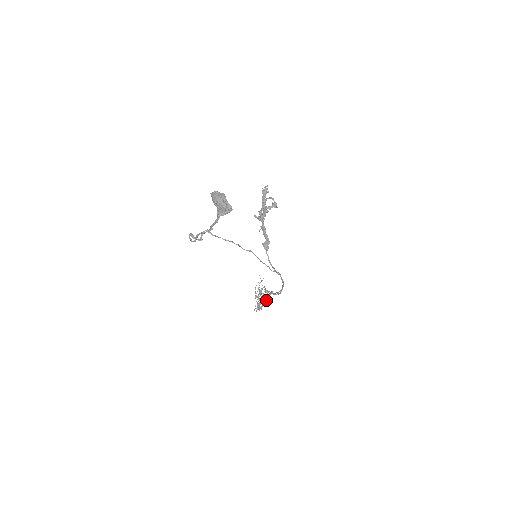
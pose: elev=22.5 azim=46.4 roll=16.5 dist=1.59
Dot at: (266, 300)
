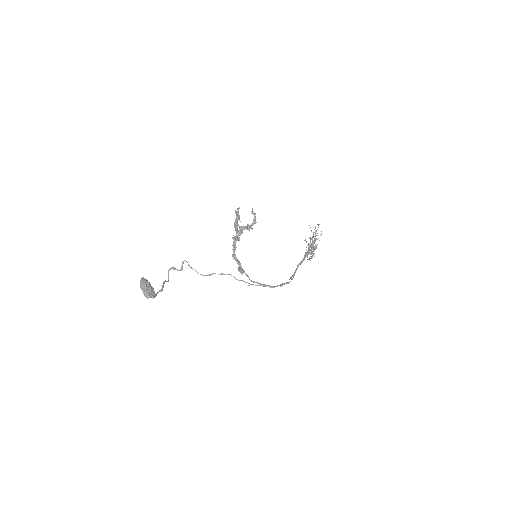
Dot at: (312, 254)
